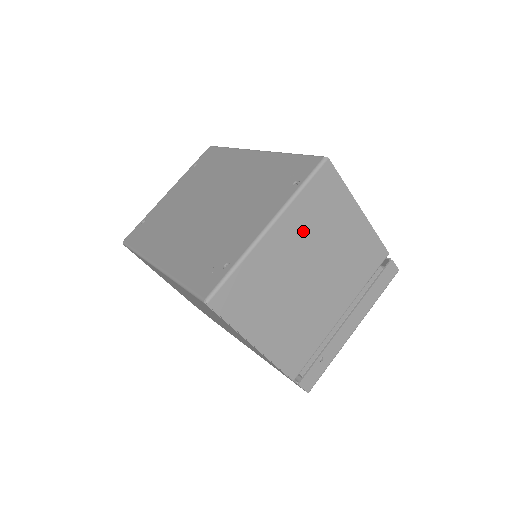
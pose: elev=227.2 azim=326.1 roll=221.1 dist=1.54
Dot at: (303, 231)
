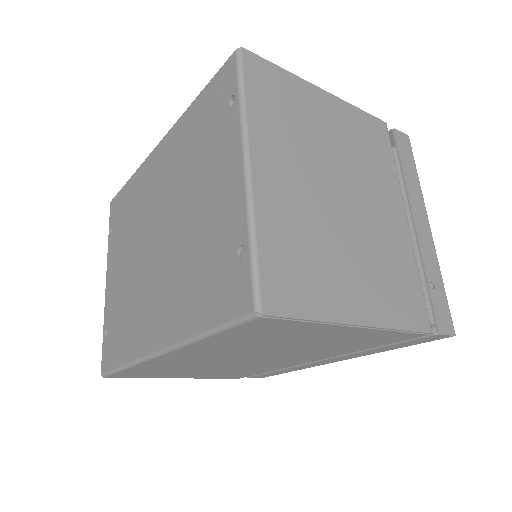
Dot at: (288, 147)
